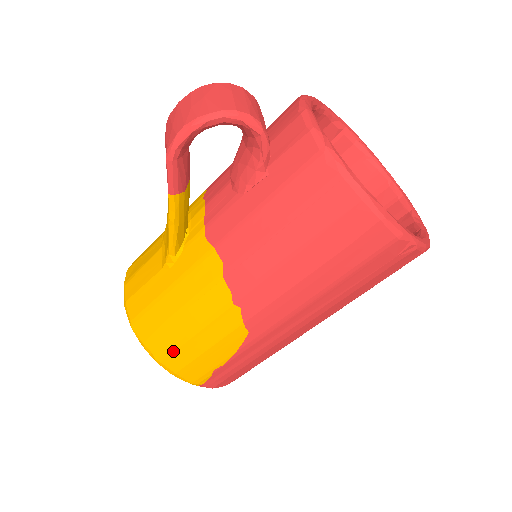
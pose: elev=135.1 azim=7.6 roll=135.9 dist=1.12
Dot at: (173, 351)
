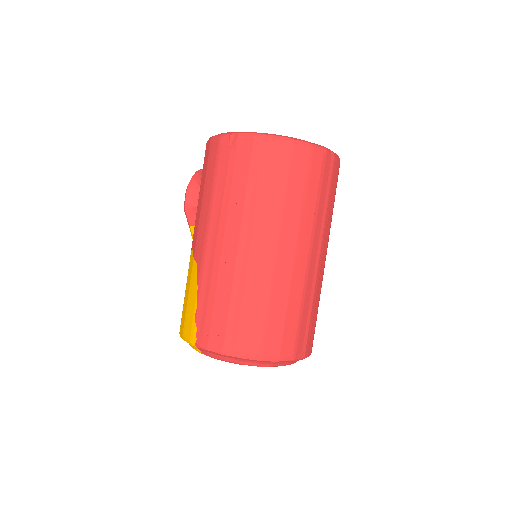
Dot at: (182, 316)
